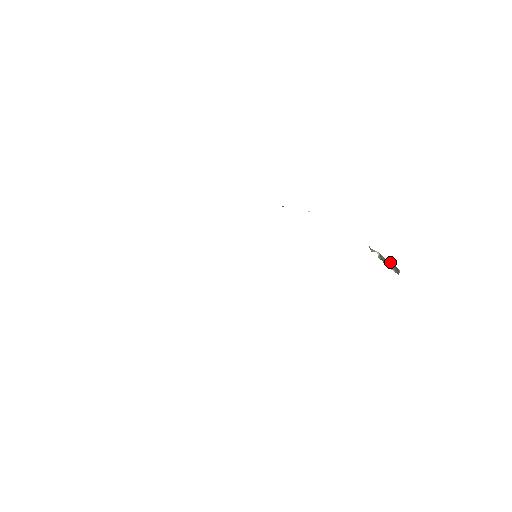
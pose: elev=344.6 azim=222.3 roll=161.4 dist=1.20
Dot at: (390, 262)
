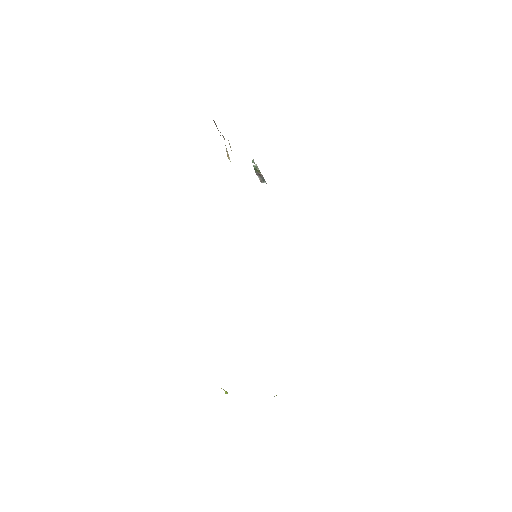
Dot at: (262, 175)
